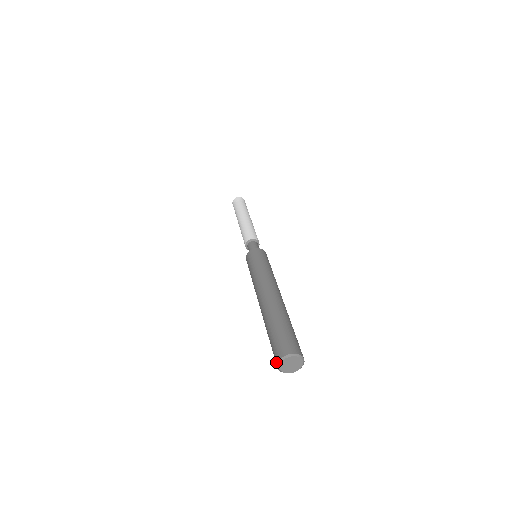
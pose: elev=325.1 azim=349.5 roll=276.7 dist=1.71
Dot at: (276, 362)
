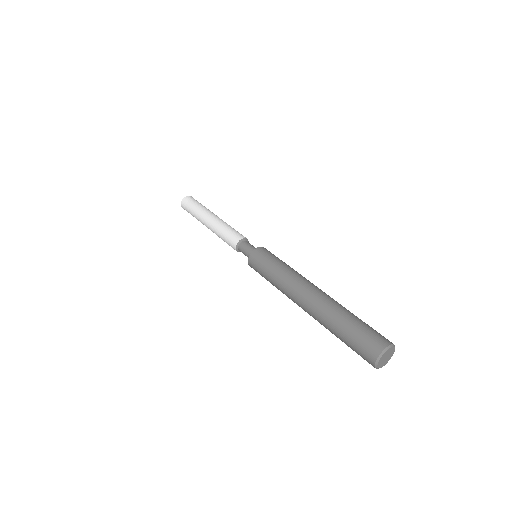
Dot at: (372, 360)
